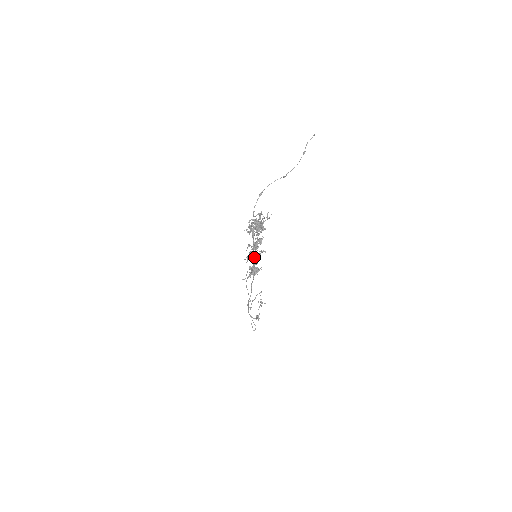
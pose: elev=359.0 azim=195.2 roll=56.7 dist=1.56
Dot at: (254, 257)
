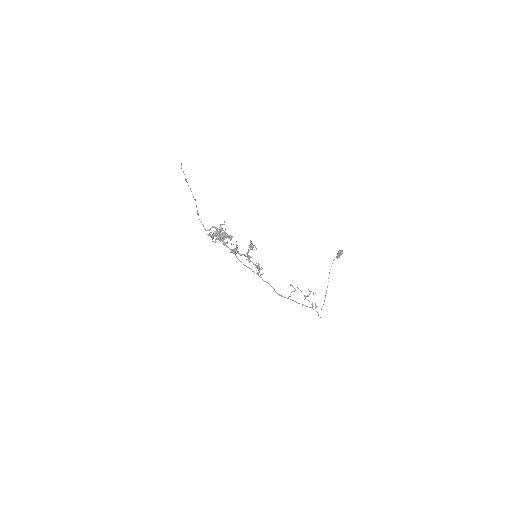
Dot at: (239, 260)
